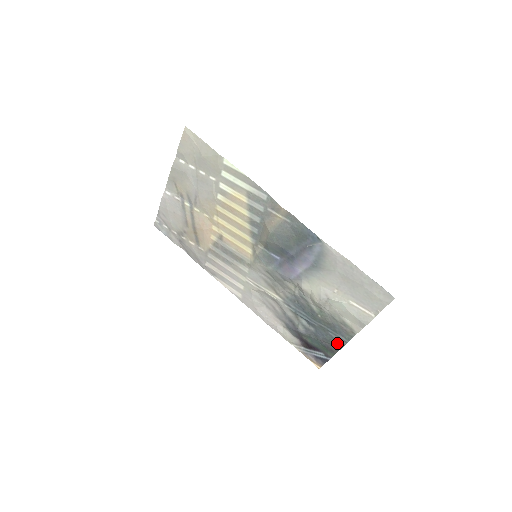
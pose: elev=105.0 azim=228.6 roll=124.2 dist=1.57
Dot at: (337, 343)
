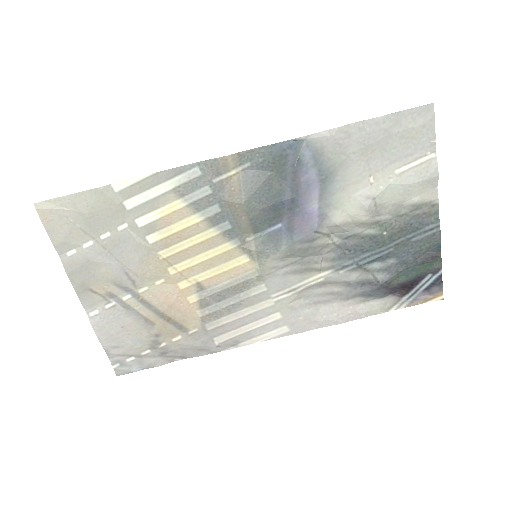
Dot at: (431, 241)
